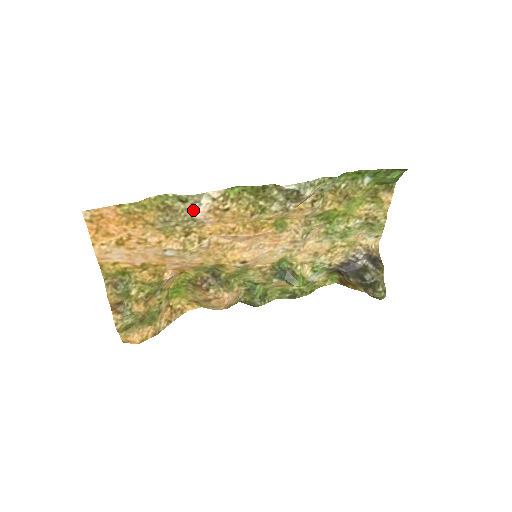
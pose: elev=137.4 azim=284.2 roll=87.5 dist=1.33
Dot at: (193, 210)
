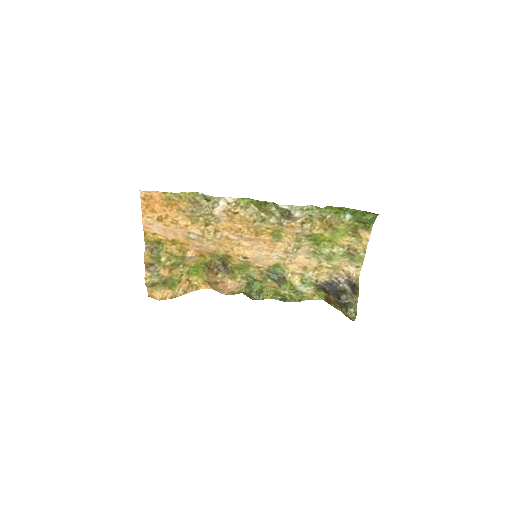
Dot at: (213, 208)
